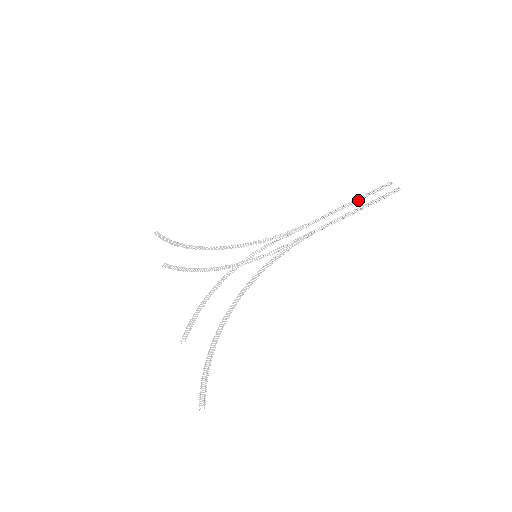
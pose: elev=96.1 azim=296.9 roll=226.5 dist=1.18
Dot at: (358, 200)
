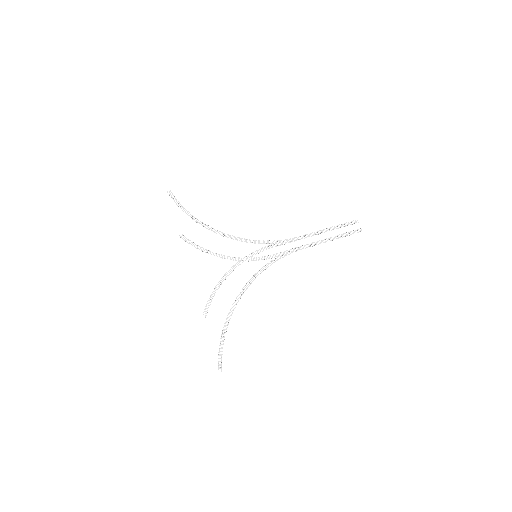
Dot at: (333, 229)
